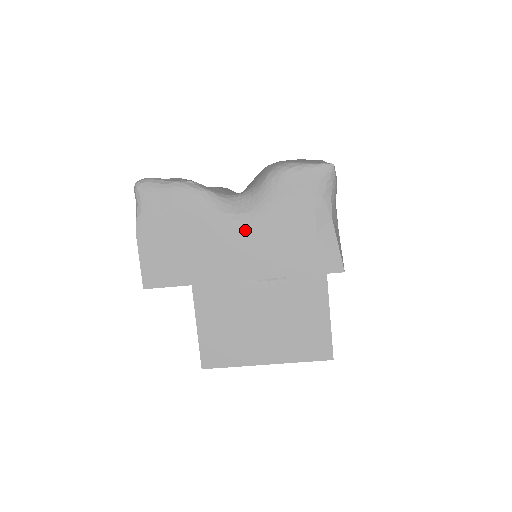
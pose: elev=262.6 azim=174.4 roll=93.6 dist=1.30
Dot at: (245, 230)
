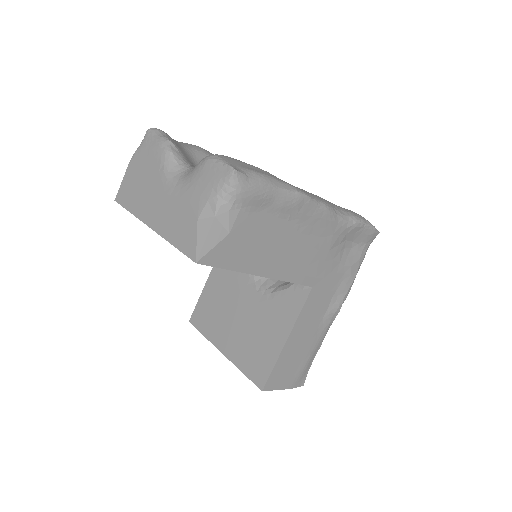
Dot at: (169, 191)
